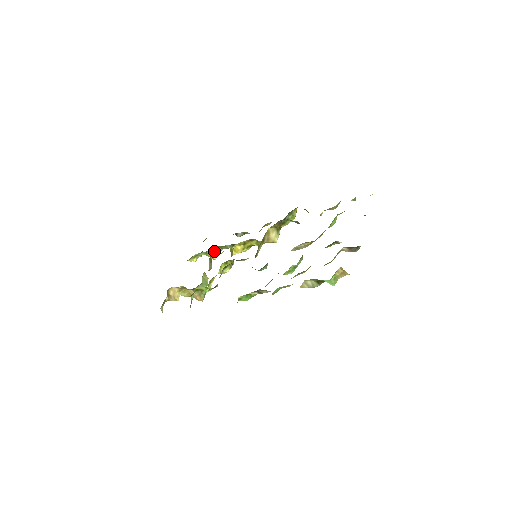
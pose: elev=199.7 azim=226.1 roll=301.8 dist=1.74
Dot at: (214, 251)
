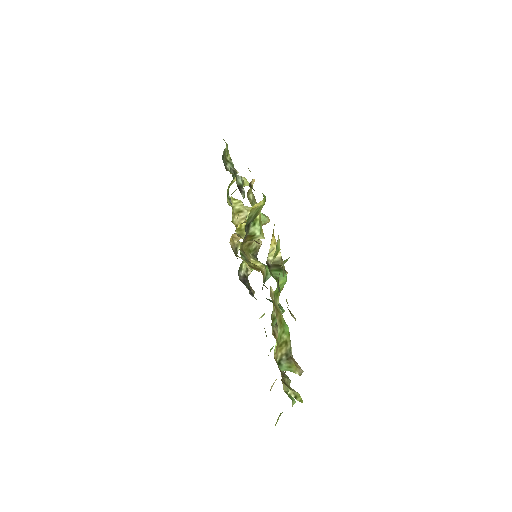
Dot at: occluded
